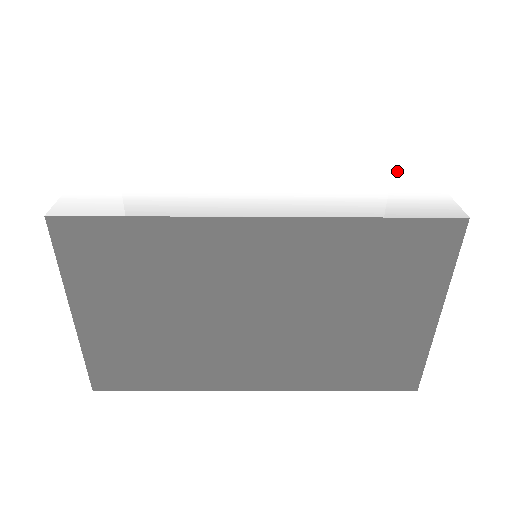
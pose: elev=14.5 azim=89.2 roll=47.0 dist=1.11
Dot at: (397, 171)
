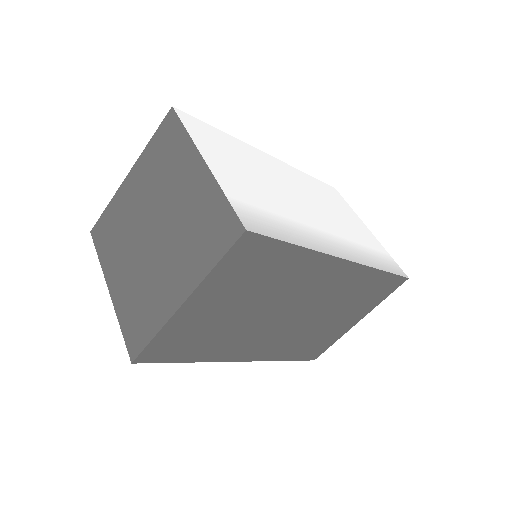
Dot at: (360, 226)
